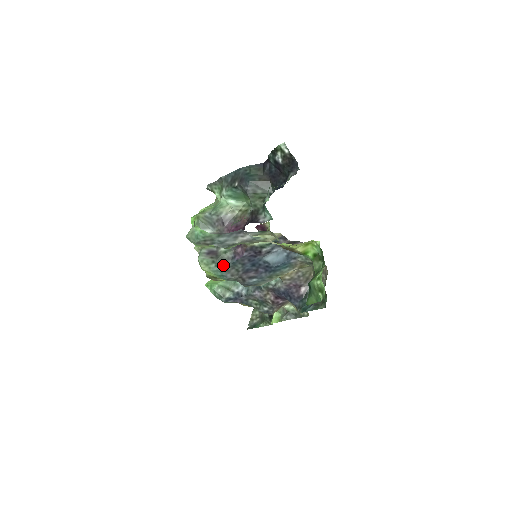
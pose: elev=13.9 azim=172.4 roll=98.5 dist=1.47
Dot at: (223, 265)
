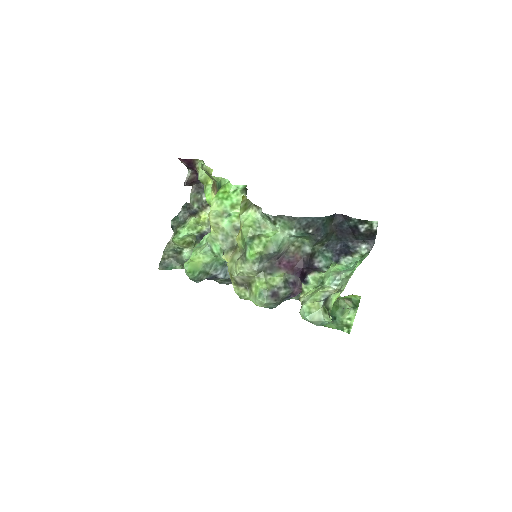
Dot at: (279, 304)
